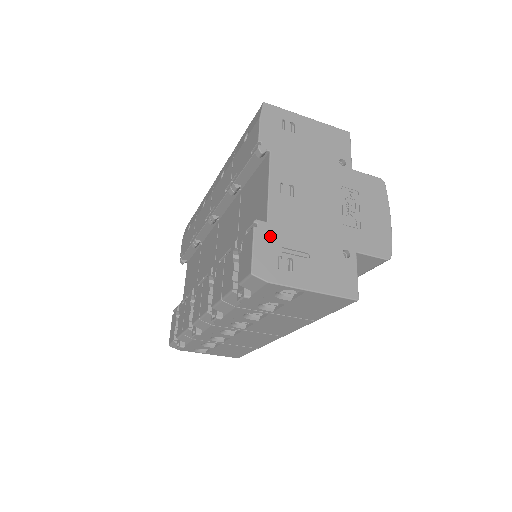
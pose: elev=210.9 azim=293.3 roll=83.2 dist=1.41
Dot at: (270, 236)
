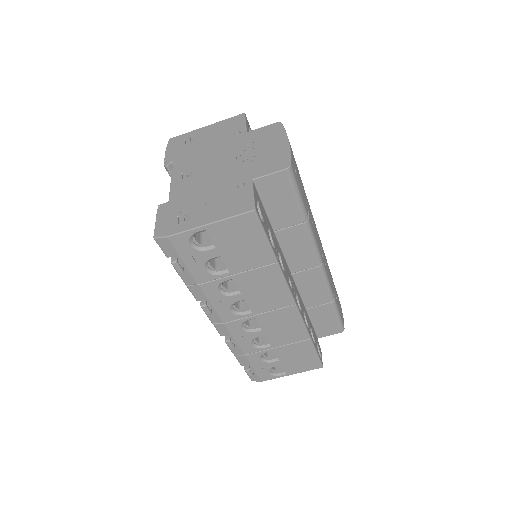
Dot at: (170, 208)
